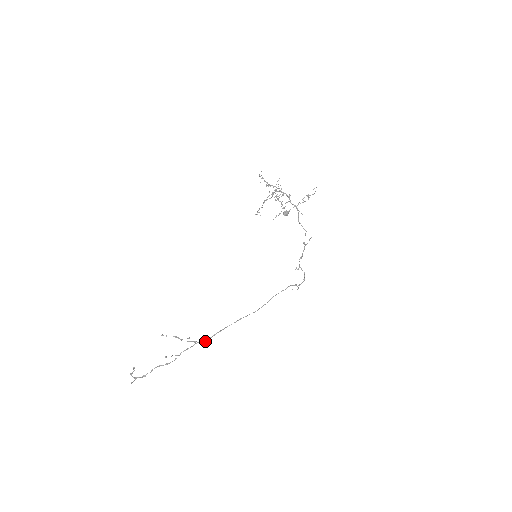
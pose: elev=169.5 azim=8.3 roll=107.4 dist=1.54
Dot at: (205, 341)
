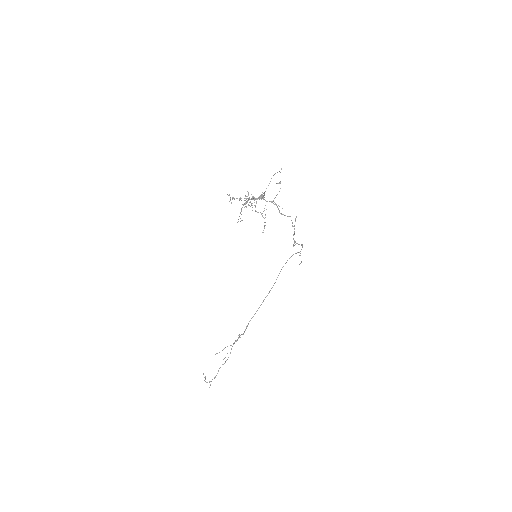
Dot at: (245, 330)
